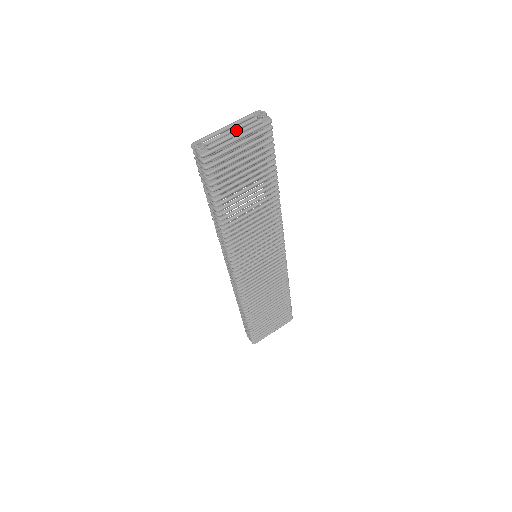
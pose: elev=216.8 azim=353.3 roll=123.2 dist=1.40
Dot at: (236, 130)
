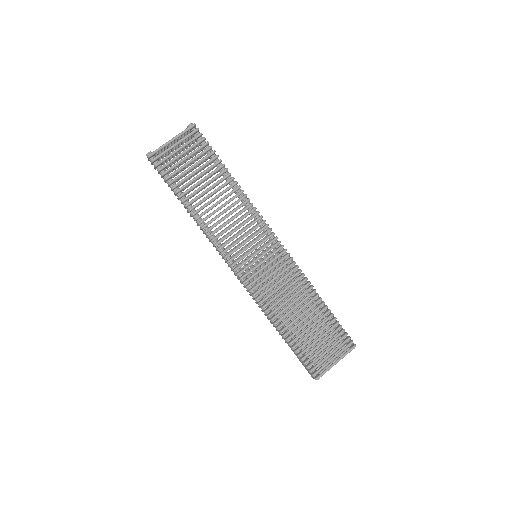
Dot at: (175, 140)
